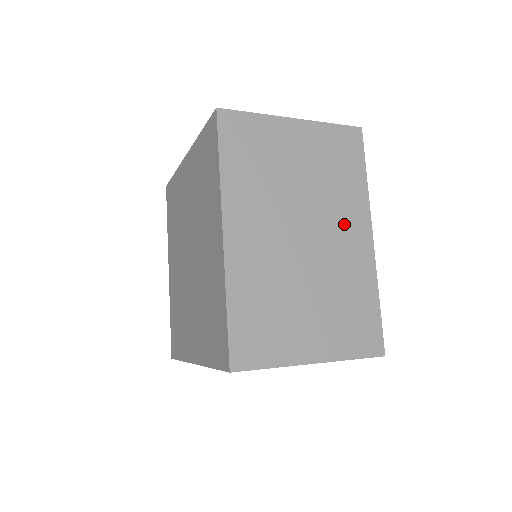
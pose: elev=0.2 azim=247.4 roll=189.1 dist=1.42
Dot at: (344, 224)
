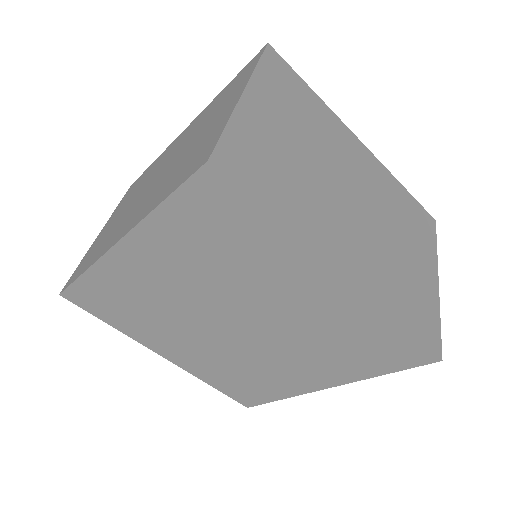
Dot at: occluded
